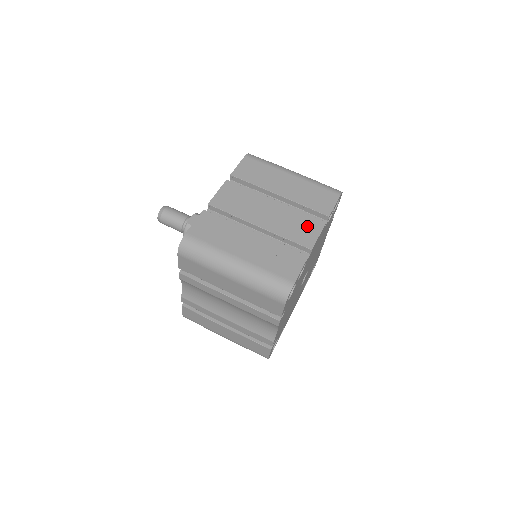
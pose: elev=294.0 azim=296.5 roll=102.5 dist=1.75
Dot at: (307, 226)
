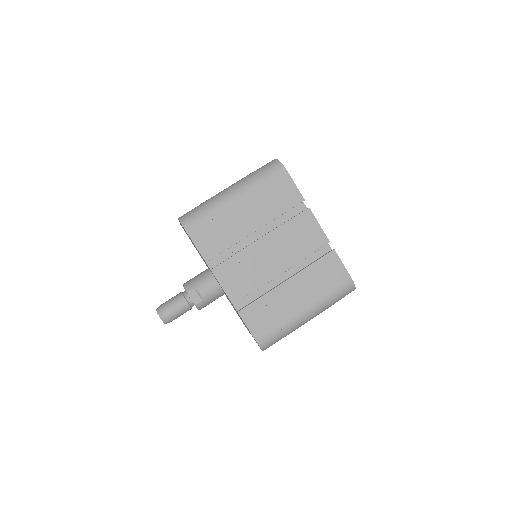
Dot at: (304, 229)
